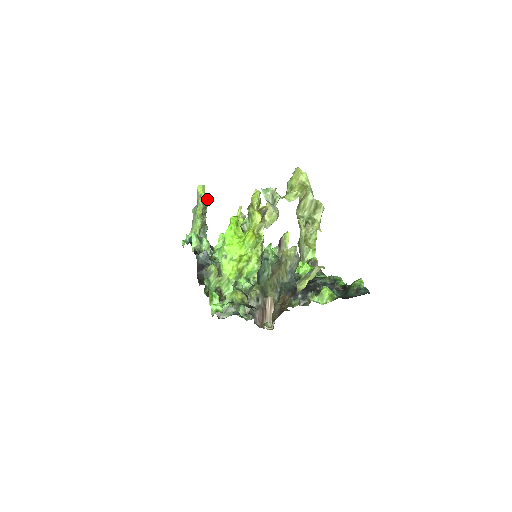
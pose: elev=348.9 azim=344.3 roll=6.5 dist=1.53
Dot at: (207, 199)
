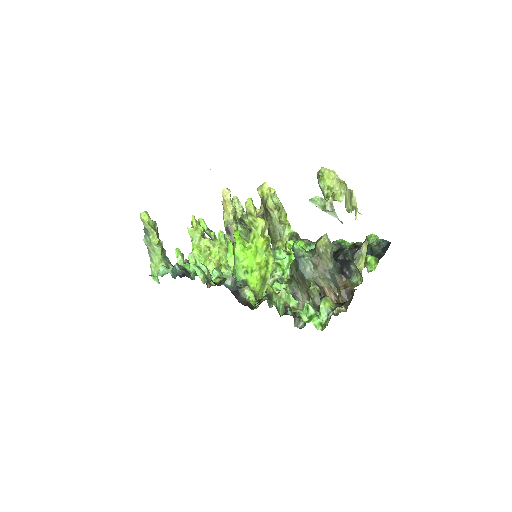
Dot at: (155, 223)
